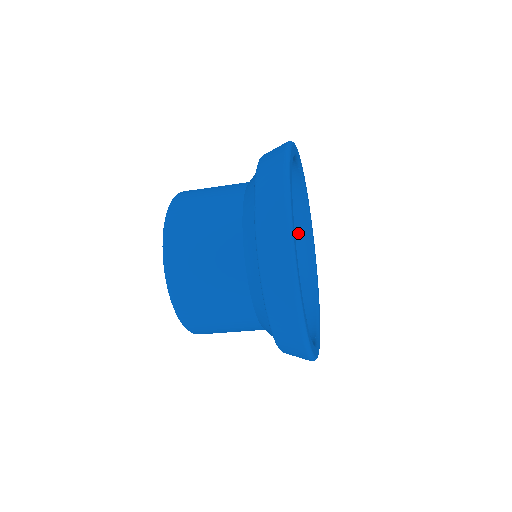
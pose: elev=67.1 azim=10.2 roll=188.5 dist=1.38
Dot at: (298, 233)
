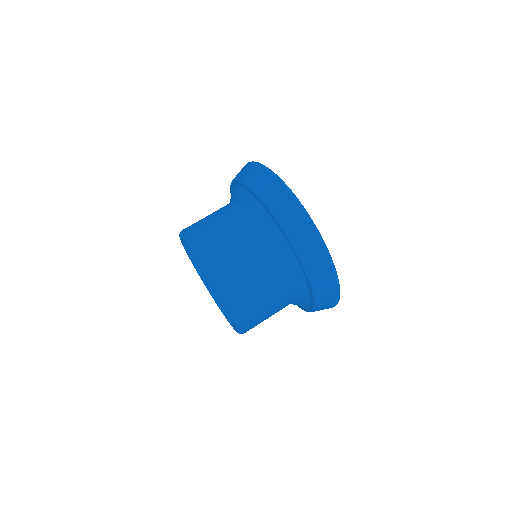
Dot at: occluded
